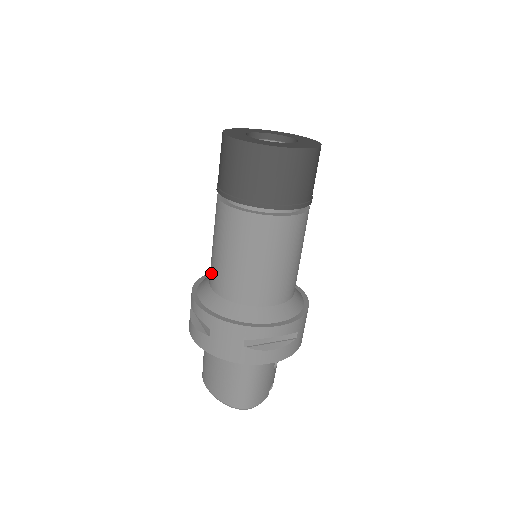
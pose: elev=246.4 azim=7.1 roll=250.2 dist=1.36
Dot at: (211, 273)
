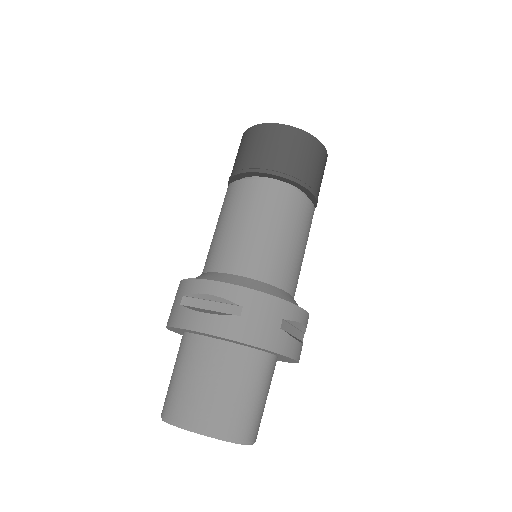
Dot at: (225, 257)
